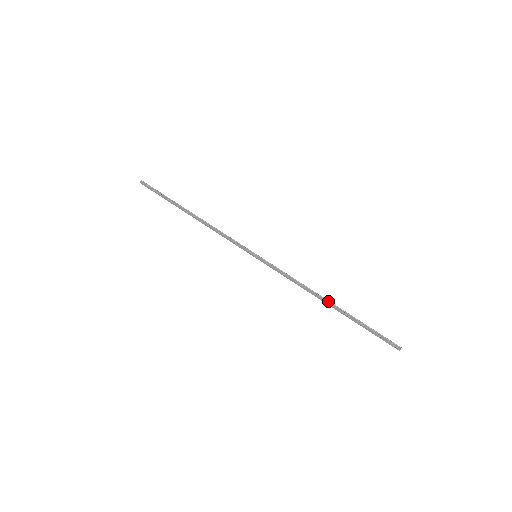
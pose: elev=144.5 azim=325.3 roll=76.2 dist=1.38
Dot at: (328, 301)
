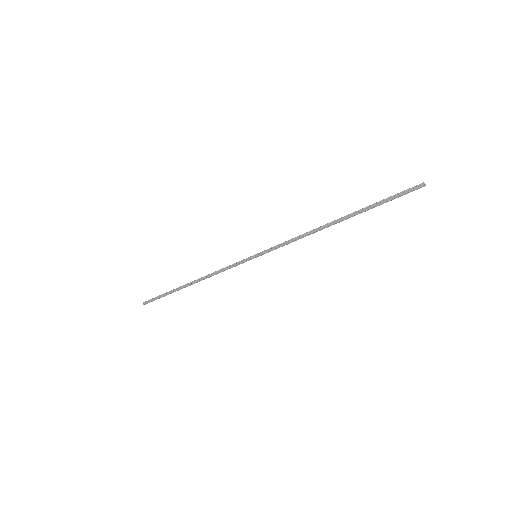
Dot at: (335, 221)
